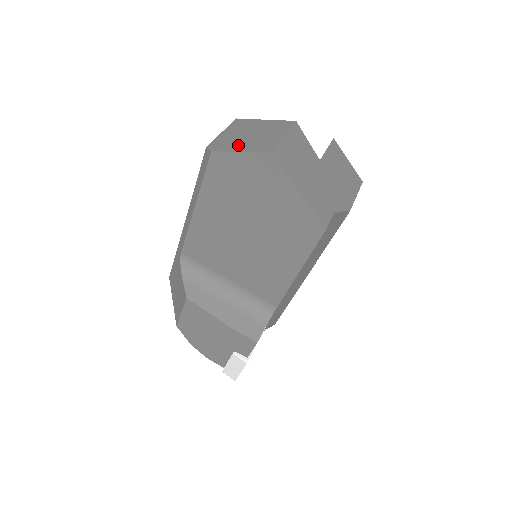
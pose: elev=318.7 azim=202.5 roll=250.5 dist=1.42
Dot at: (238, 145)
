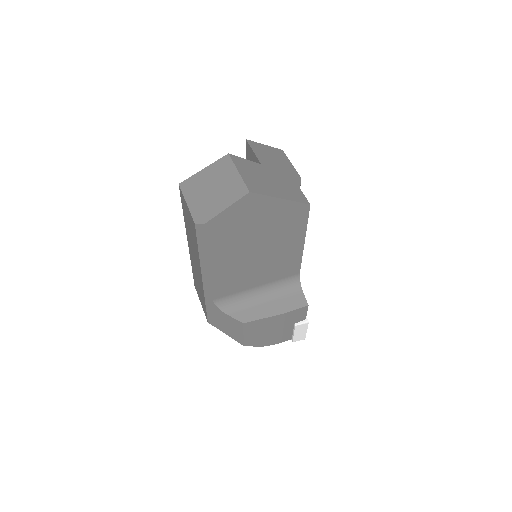
Dot at: (217, 204)
